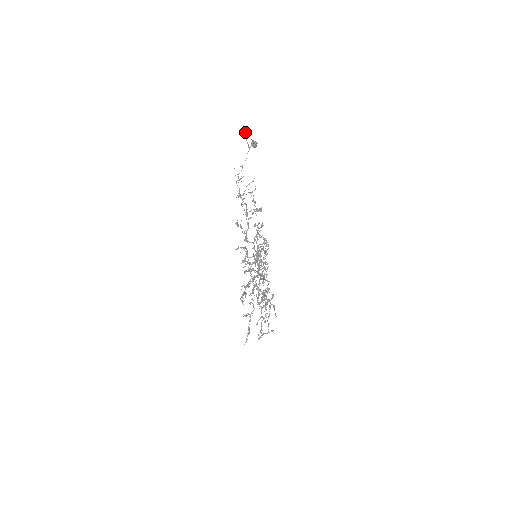
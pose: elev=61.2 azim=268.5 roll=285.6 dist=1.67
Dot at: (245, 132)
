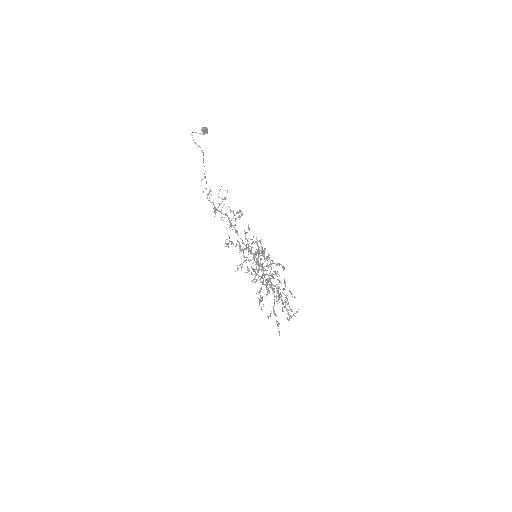
Dot at: (191, 134)
